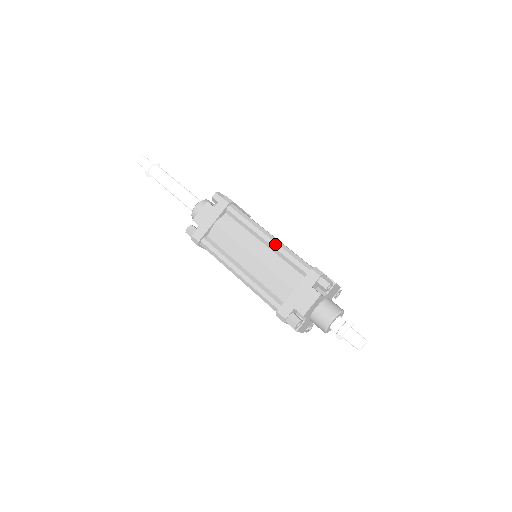
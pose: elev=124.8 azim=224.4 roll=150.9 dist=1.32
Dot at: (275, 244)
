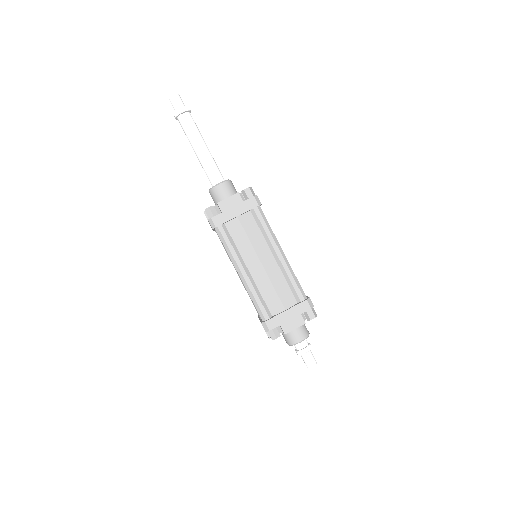
Dot at: occluded
